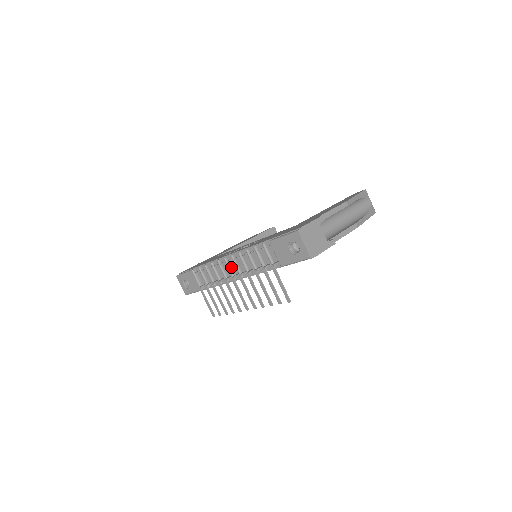
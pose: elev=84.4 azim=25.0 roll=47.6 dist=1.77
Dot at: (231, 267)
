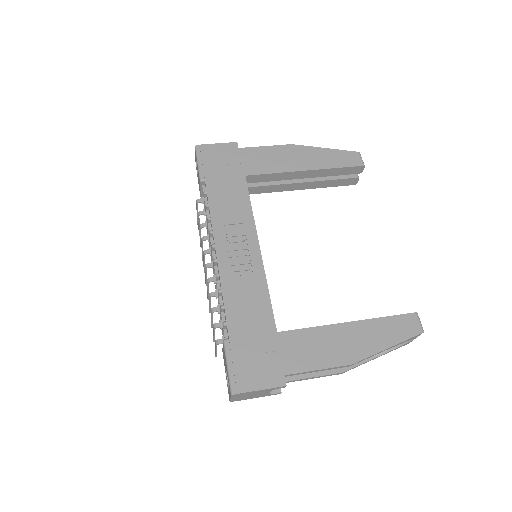
Dot at: occluded
